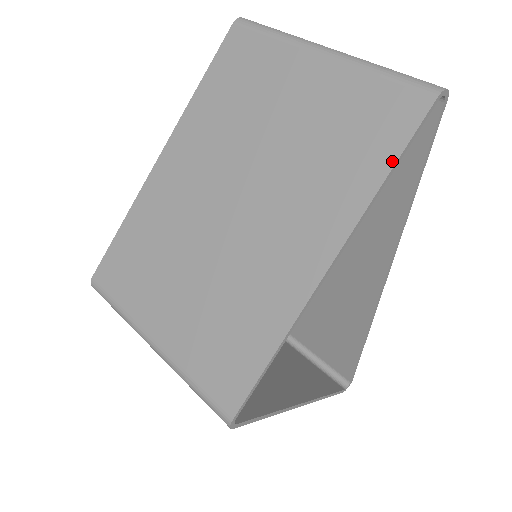
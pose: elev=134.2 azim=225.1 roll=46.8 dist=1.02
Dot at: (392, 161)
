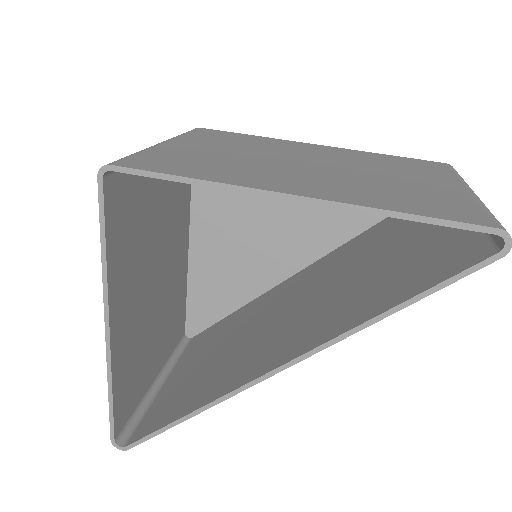
Dot at: (418, 213)
